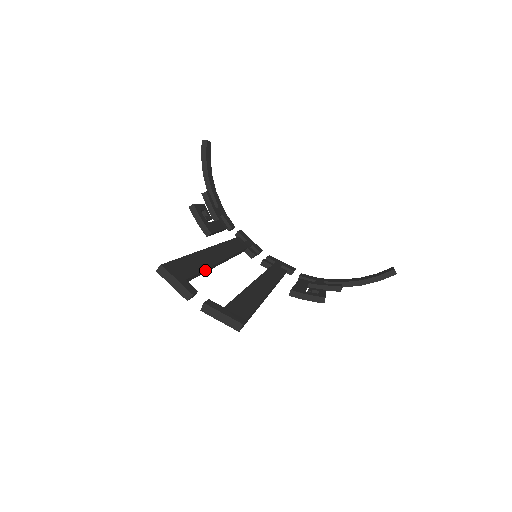
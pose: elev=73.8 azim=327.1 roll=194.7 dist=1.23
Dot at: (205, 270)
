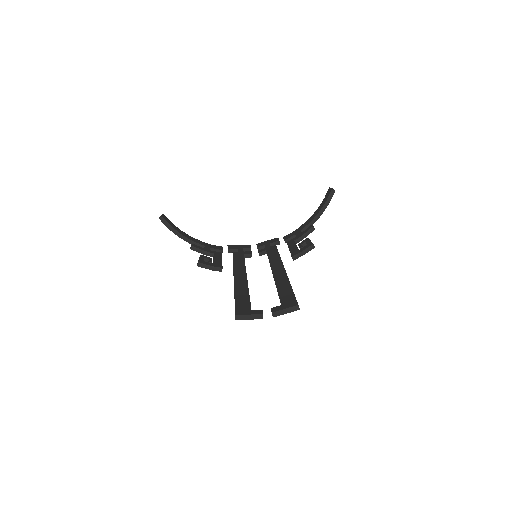
Dot at: occluded
